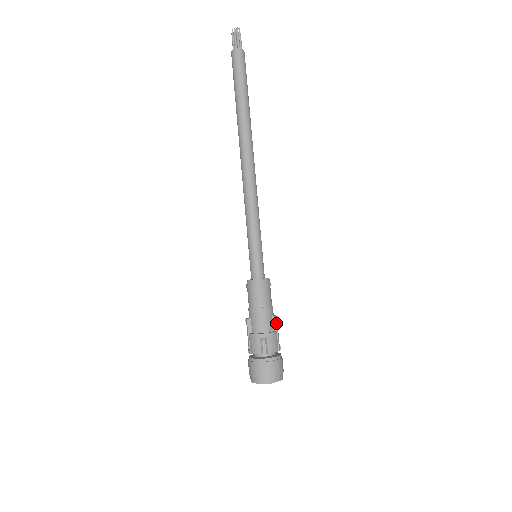
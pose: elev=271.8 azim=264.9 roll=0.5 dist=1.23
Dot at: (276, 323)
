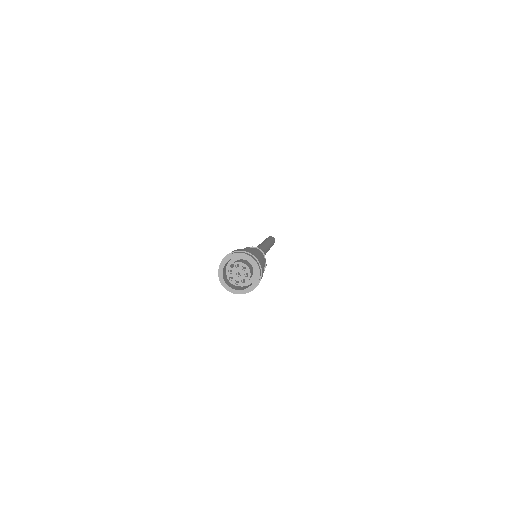
Dot at: (264, 259)
